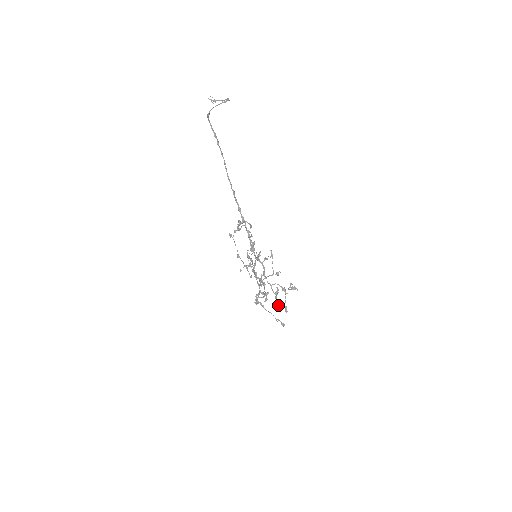
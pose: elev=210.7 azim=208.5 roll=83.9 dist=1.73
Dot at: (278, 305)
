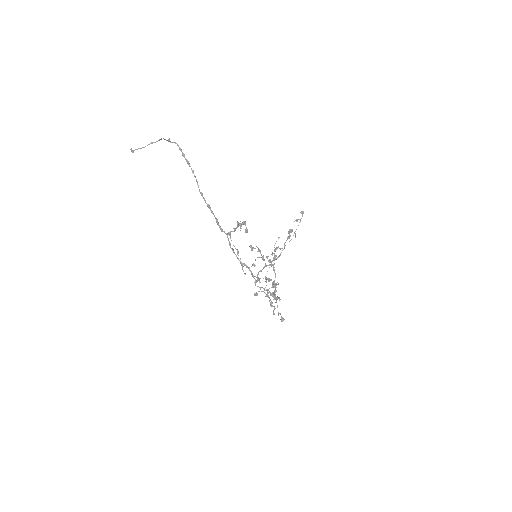
Dot at: (271, 305)
